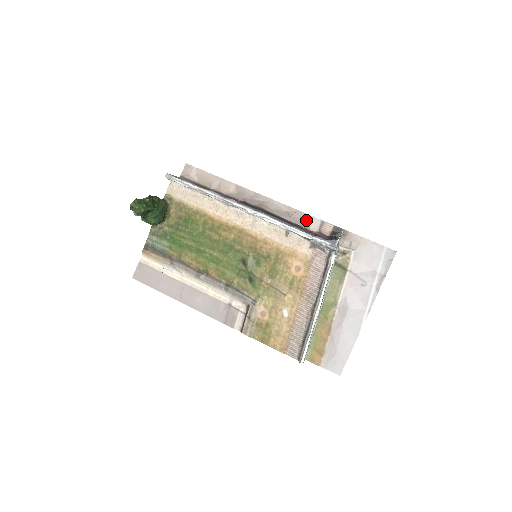
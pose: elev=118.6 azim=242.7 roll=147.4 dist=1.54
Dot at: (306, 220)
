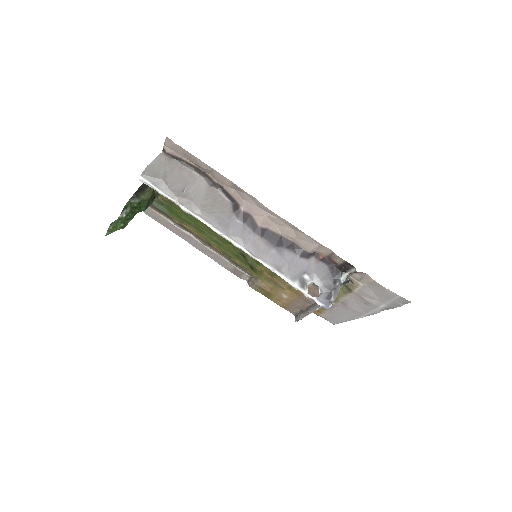
Dot at: (314, 246)
